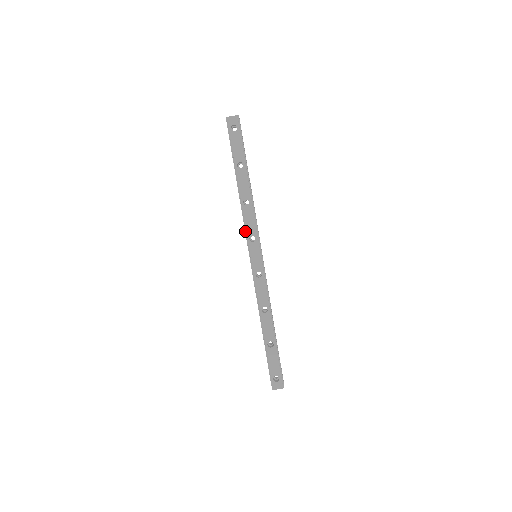
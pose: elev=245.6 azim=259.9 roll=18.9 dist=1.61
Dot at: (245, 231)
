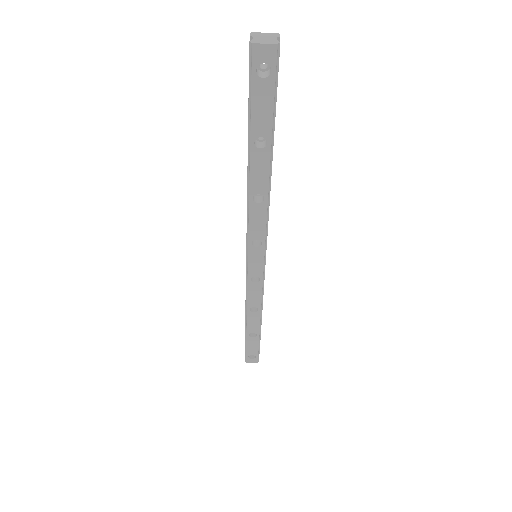
Dot at: (247, 232)
